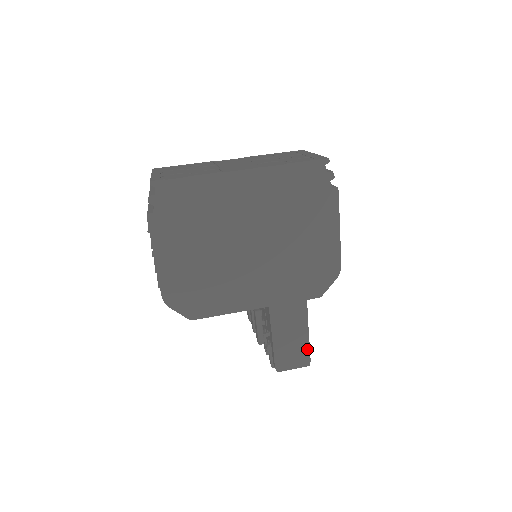
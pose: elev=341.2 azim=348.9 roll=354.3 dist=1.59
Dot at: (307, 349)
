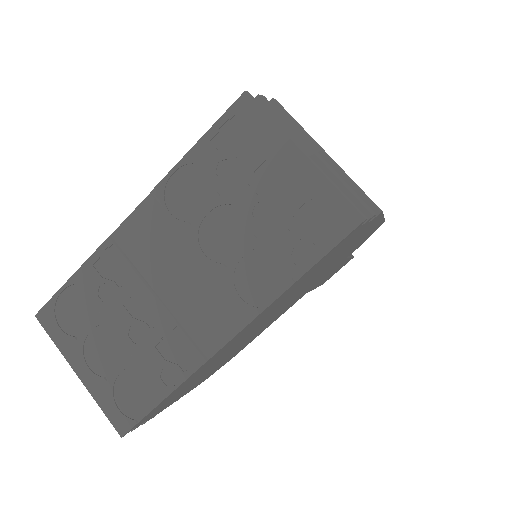
Dot at: occluded
